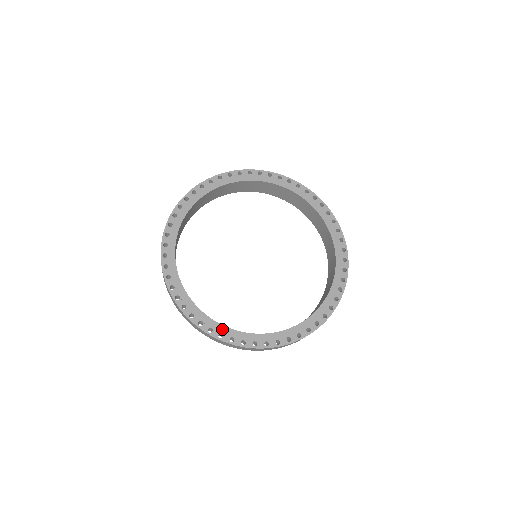
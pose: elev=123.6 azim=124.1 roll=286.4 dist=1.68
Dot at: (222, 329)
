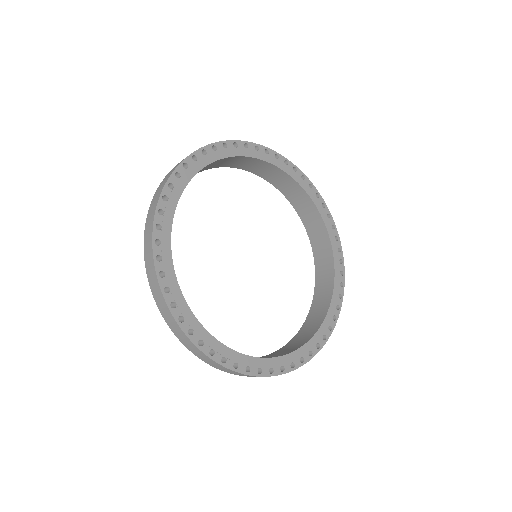
Dot at: (215, 344)
